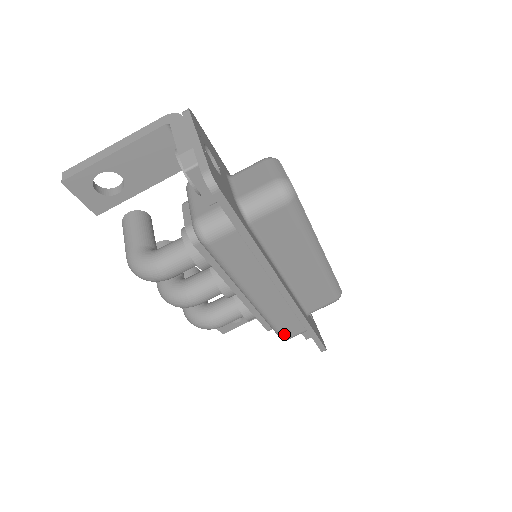
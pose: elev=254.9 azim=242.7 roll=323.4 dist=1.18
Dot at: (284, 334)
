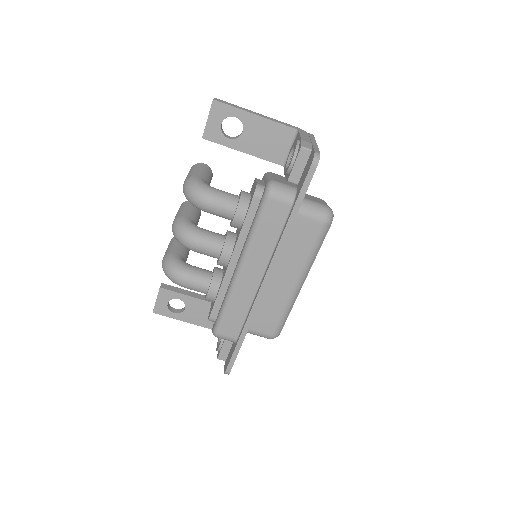
Dot at: (222, 326)
